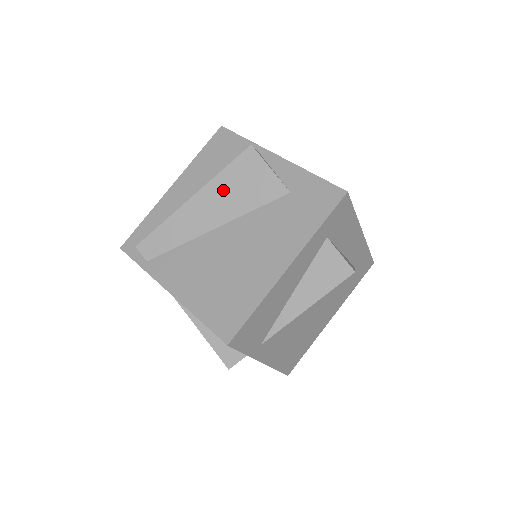
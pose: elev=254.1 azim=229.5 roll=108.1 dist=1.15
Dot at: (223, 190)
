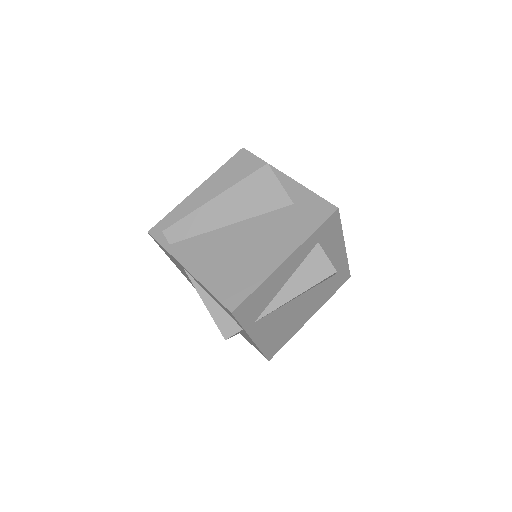
Dot at: (241, 195)
